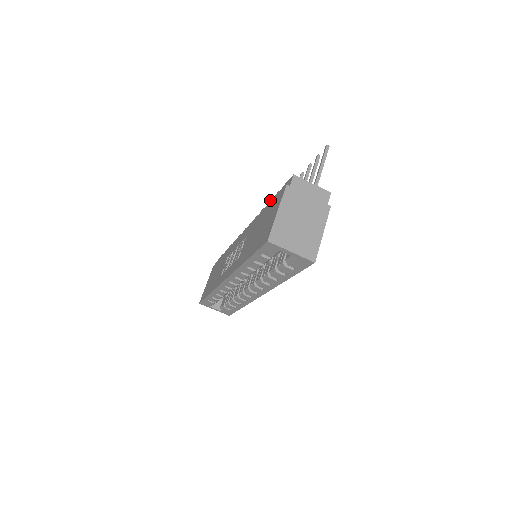
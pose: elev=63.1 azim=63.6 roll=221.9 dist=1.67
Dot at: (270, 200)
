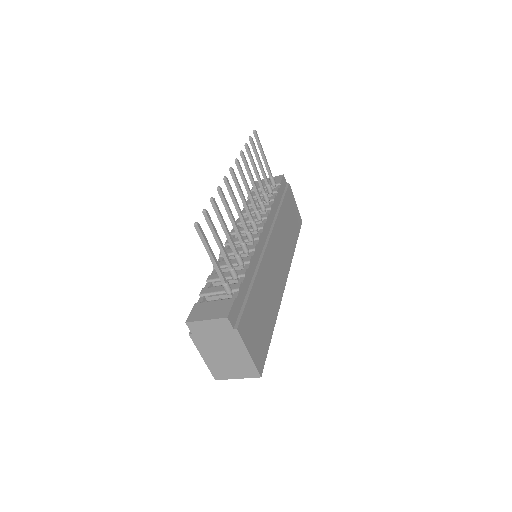
Dot at: (206, 280)
